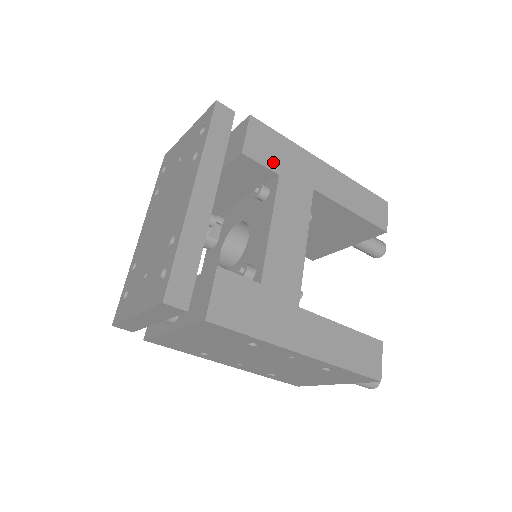
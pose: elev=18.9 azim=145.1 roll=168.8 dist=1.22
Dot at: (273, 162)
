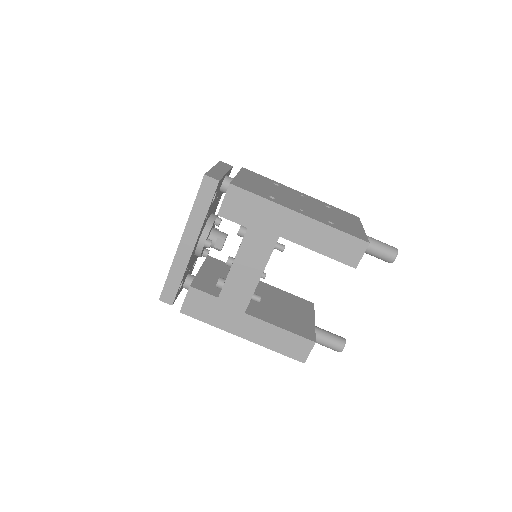
Dot at: (244, 219)
